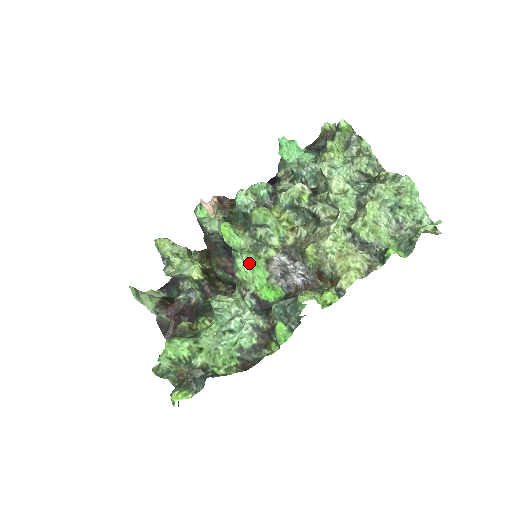
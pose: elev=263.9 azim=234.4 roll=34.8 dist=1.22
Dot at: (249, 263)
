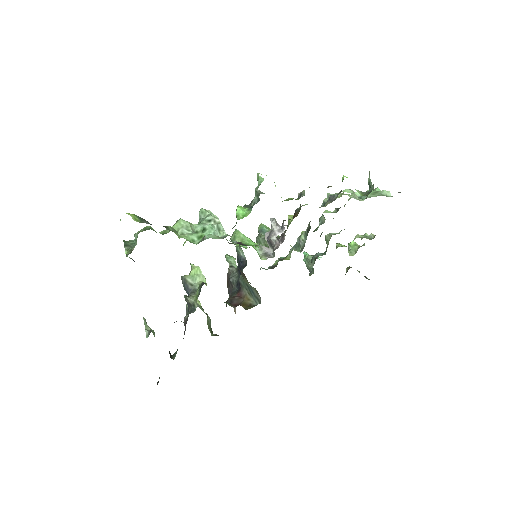
Dot at: occluded
